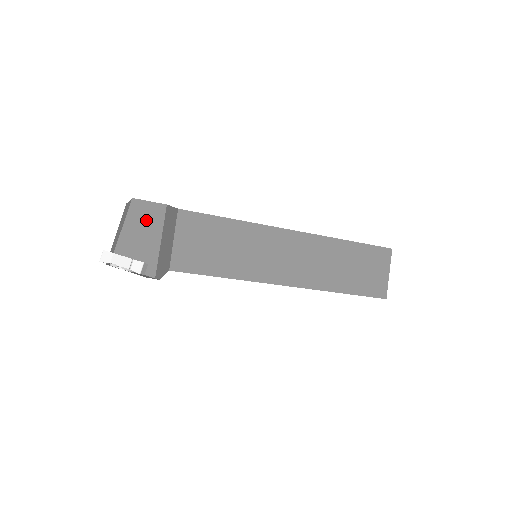
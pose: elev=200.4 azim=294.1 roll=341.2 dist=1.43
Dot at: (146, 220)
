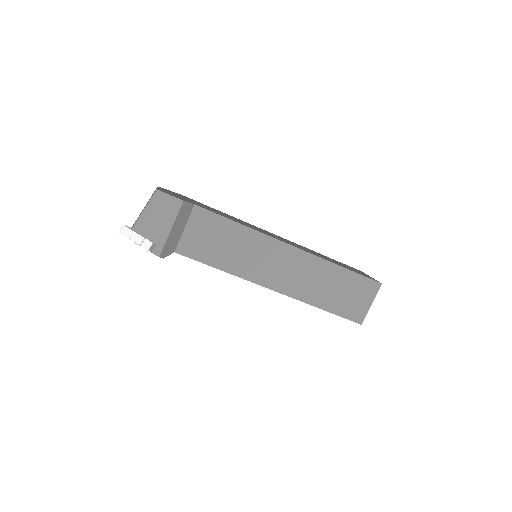
Dot at: (163, 209)
